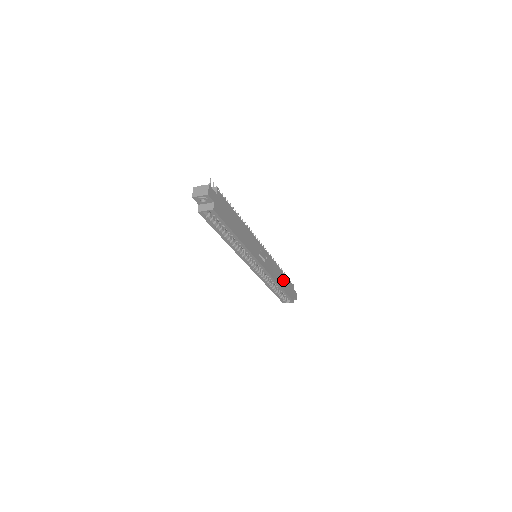
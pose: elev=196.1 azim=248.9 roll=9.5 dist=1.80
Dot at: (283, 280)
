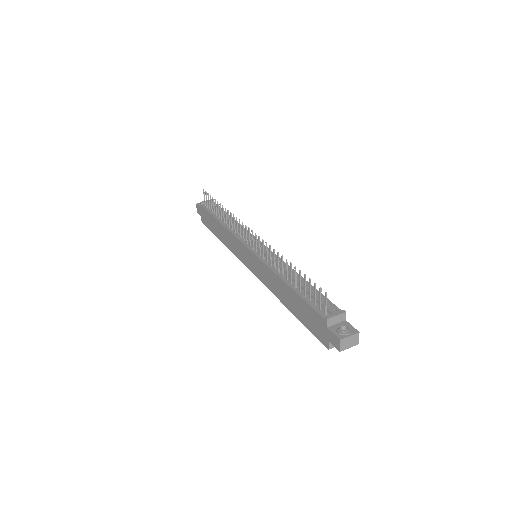
Dot at: occluded
